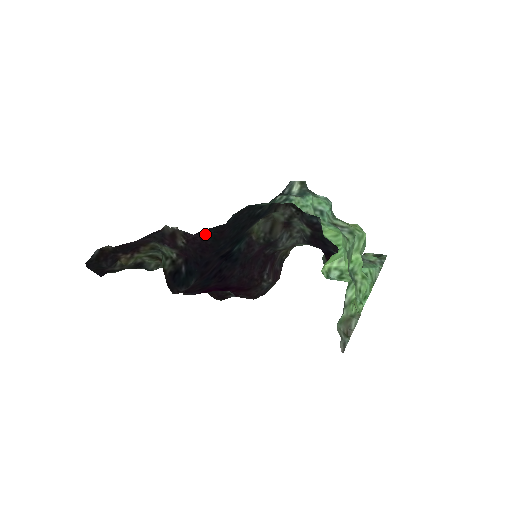
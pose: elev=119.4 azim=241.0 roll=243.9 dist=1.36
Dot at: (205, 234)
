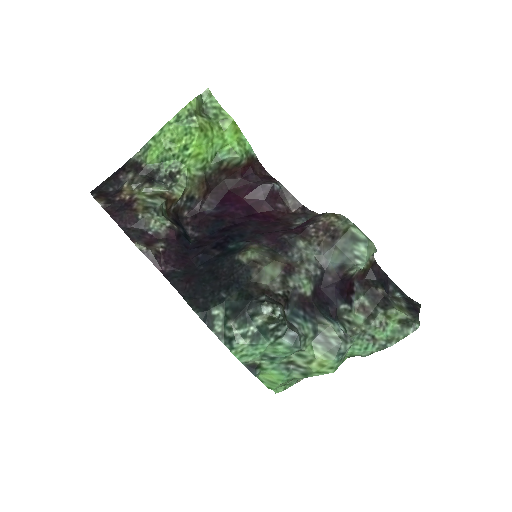
Dot at: (171, 274)
